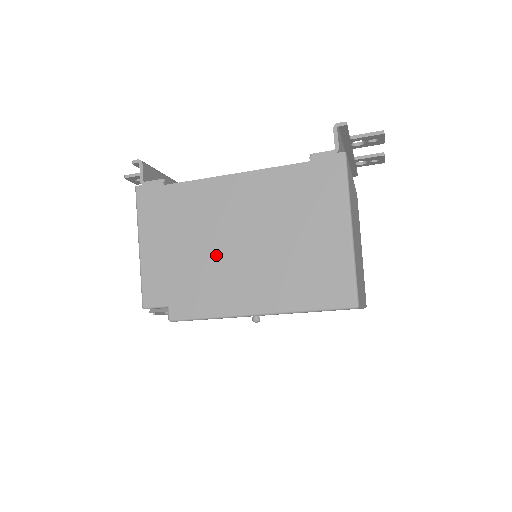
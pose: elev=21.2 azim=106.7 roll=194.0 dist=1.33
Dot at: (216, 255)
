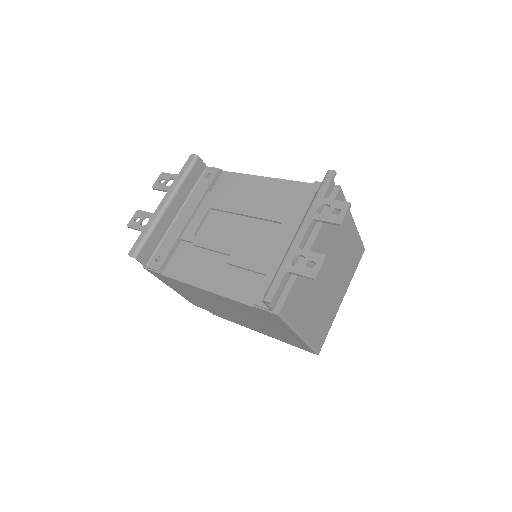
Dot at: (221, 310)
